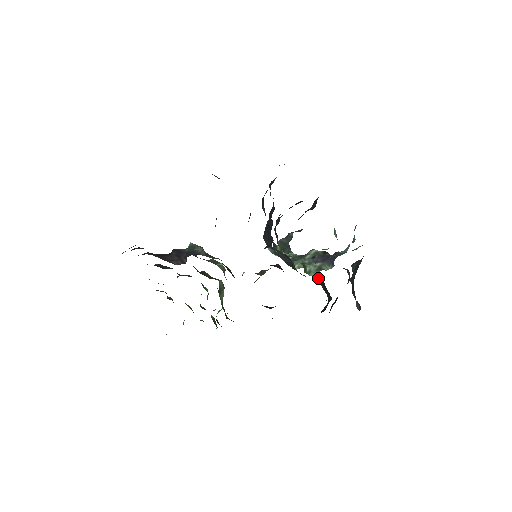
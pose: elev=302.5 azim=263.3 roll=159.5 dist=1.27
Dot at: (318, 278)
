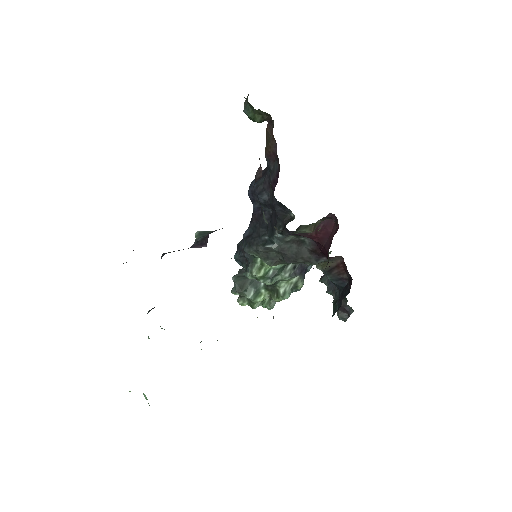
Dot at: (333, 260)
